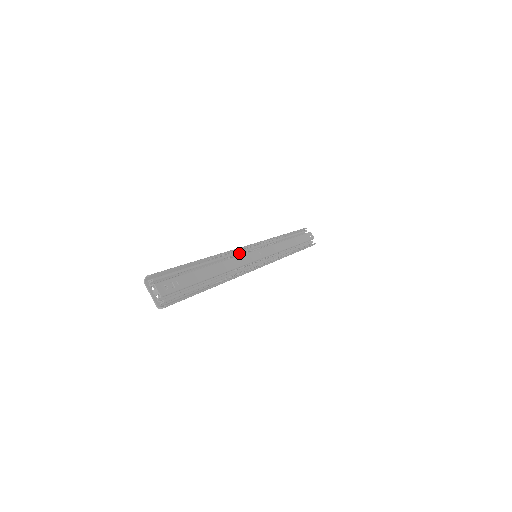
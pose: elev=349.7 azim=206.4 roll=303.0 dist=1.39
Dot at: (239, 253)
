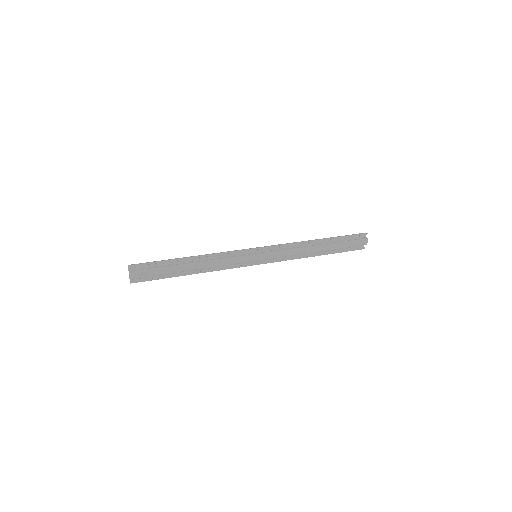
Dot at: (232, 255)
